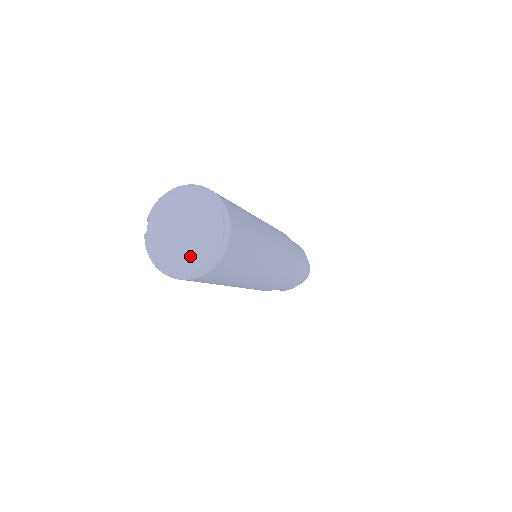
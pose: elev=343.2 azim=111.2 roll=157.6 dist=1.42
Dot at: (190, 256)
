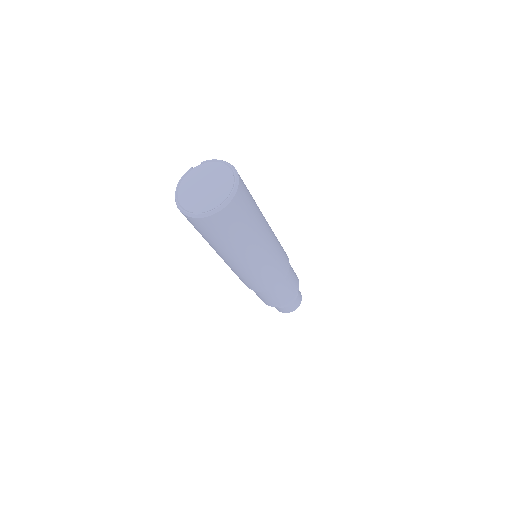
Dot at: (192, 200)
